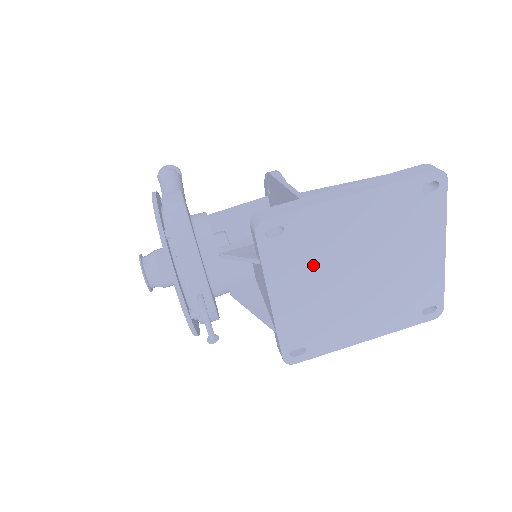
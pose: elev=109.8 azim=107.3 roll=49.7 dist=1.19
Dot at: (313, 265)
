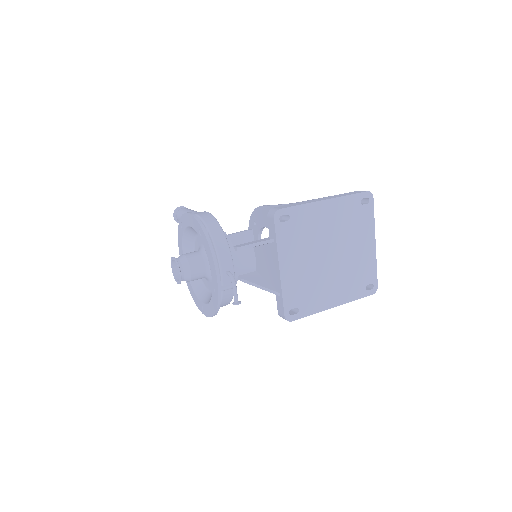
Dot at: (305, 244)
